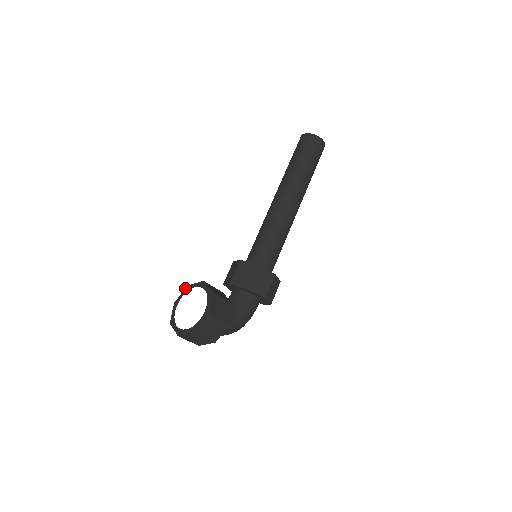
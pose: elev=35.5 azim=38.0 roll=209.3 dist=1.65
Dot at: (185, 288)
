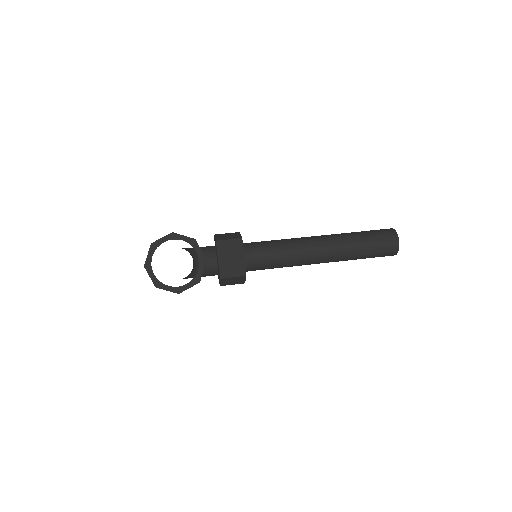
Dot at: (192, 238)
